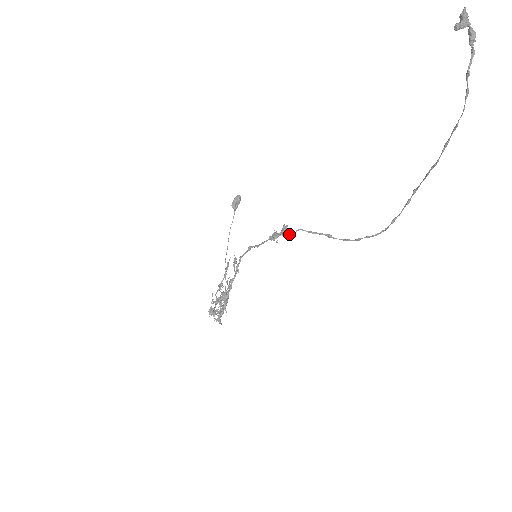
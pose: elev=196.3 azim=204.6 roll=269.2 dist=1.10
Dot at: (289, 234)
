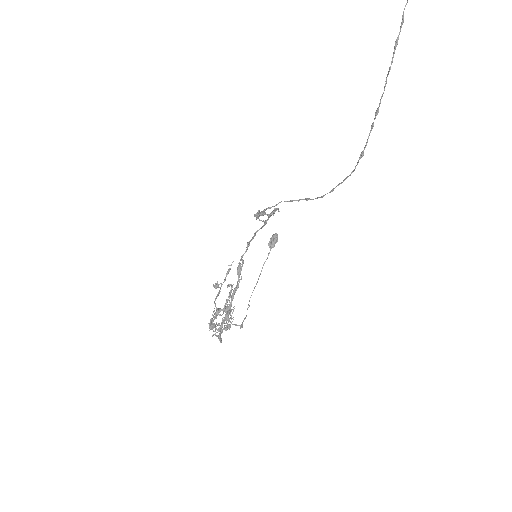
Dot at: (271, 207)
